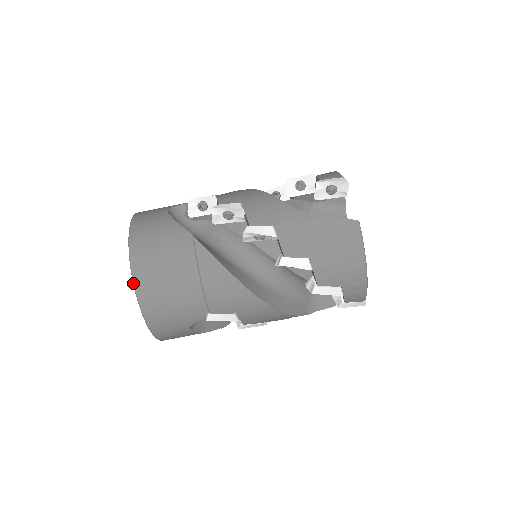
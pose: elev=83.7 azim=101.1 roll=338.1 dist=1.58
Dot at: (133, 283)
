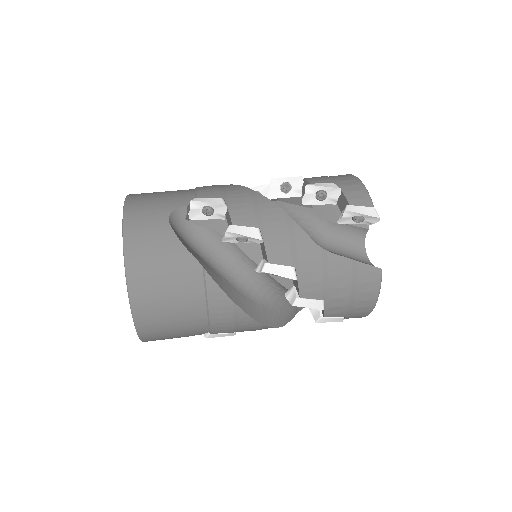
Dot at: occluded
